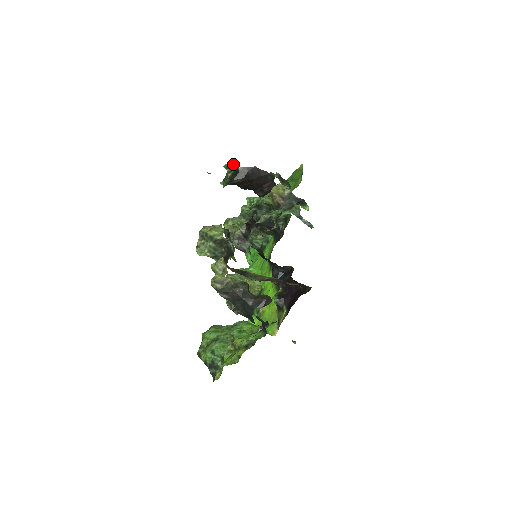
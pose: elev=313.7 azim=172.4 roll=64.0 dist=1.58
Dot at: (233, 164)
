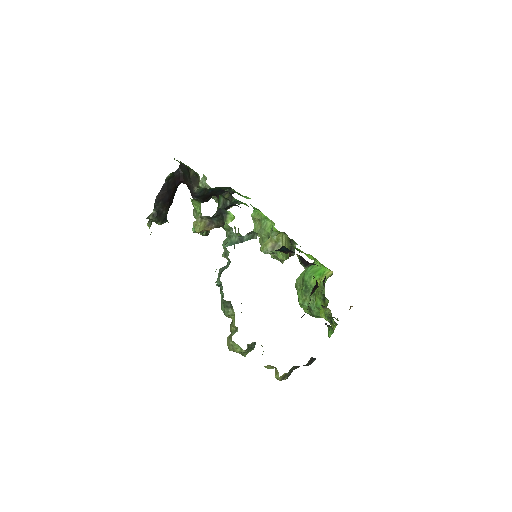
Dot at: (149, 219)
